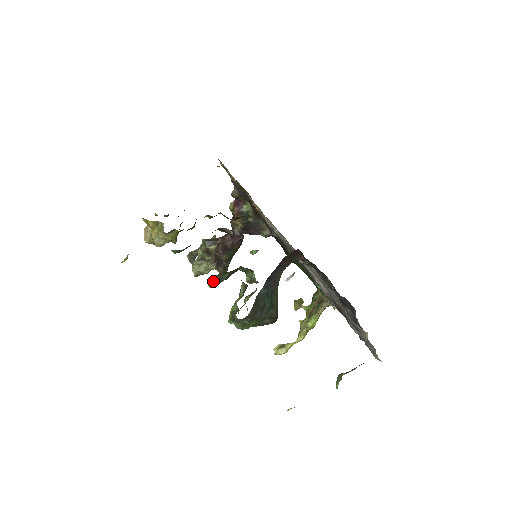
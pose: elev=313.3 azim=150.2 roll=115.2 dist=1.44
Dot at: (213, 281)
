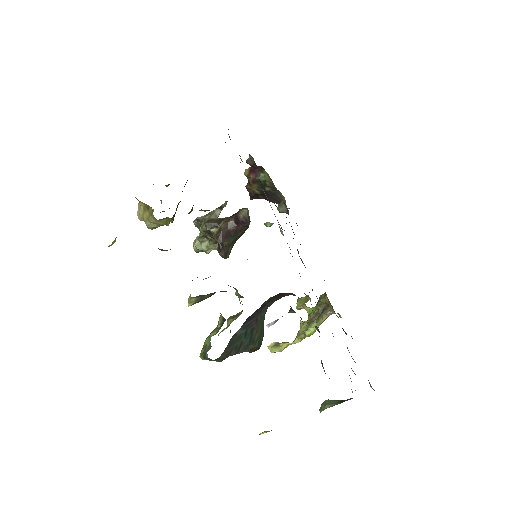
Dot at: (193, 300)
